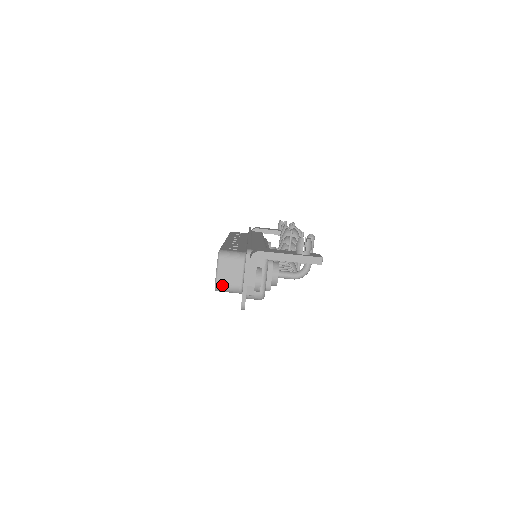
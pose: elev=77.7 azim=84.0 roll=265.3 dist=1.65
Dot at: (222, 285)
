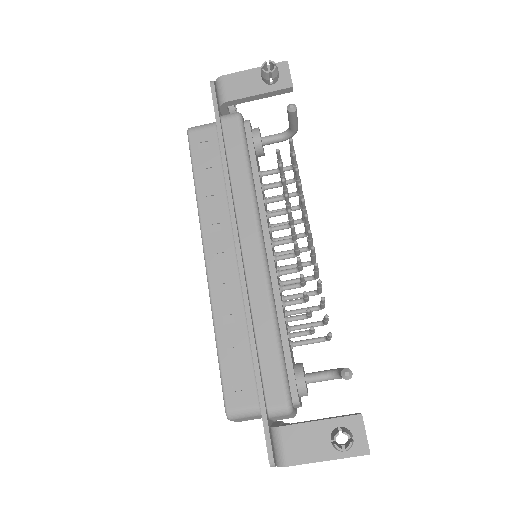
Dot at: occluded
